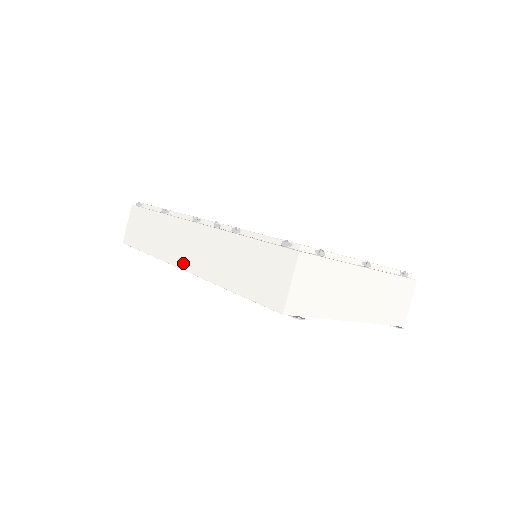
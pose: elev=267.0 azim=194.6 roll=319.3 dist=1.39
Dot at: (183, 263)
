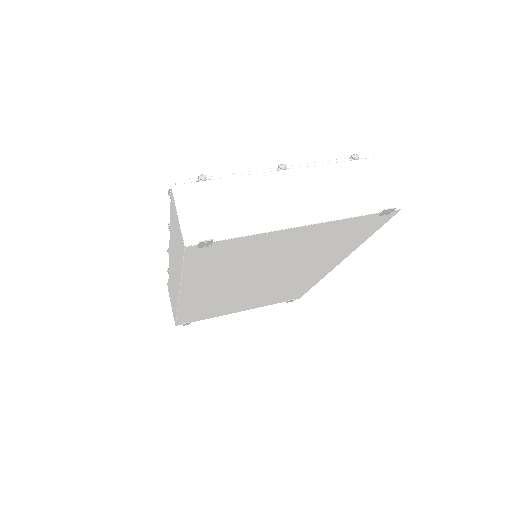
Dot at: (177, 293)
